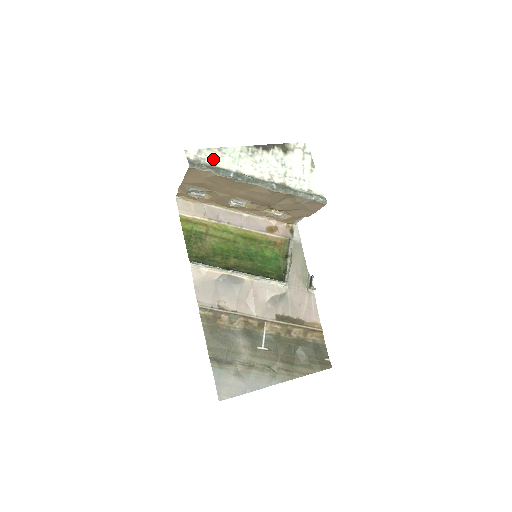
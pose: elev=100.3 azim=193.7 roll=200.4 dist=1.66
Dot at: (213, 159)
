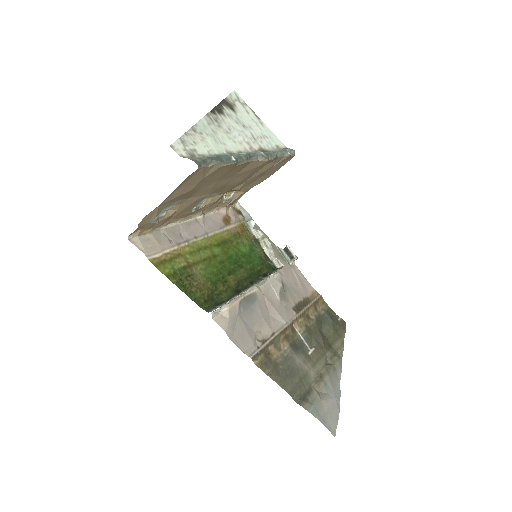
Dot at: (200, 146)
